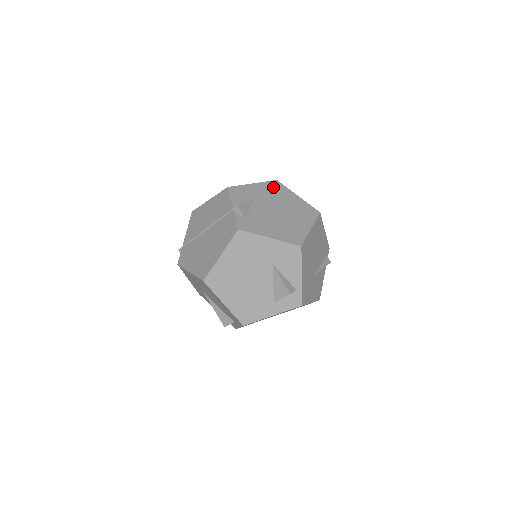
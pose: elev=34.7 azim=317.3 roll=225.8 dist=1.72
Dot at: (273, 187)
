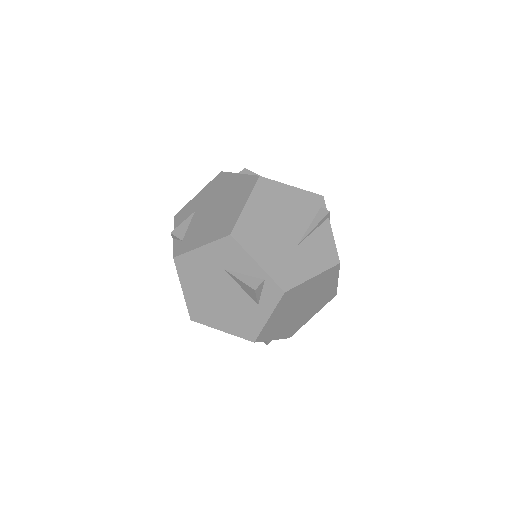
Dot at: (215, 183)
